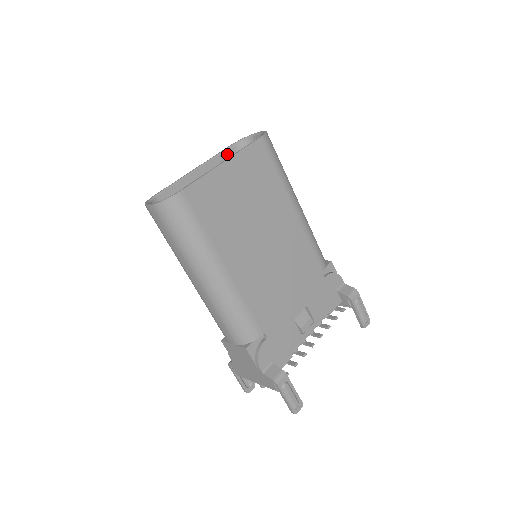
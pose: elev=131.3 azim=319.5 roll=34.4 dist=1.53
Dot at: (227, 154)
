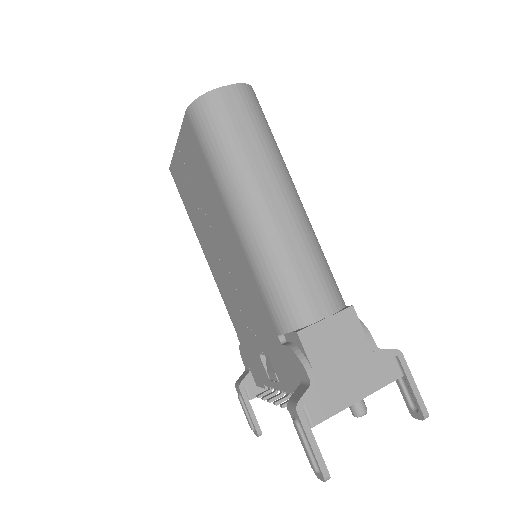
Dot at: occluded
